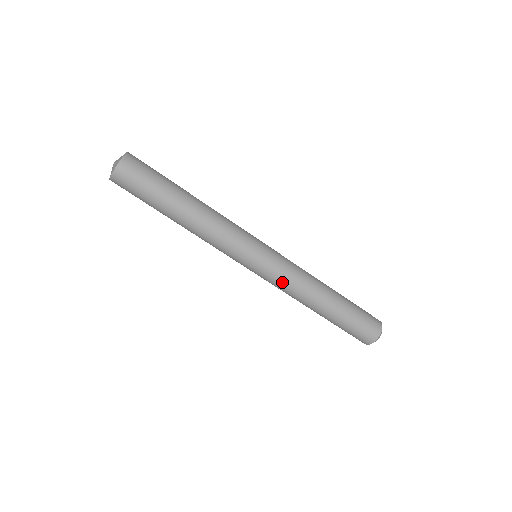
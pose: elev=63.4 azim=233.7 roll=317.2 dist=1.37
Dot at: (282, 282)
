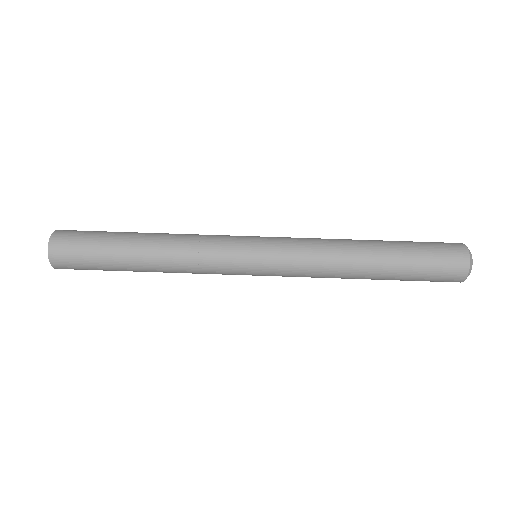
Dot at: (301, 239)
